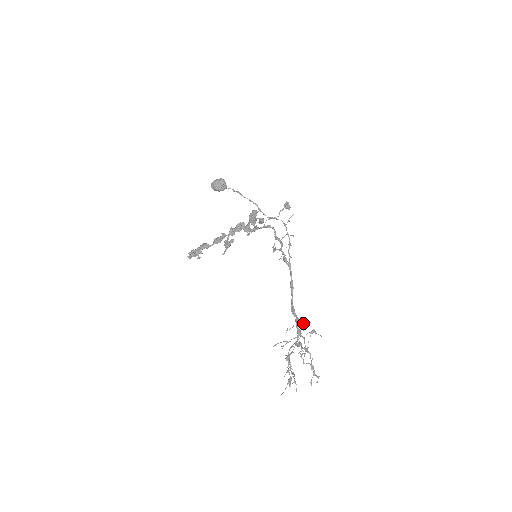
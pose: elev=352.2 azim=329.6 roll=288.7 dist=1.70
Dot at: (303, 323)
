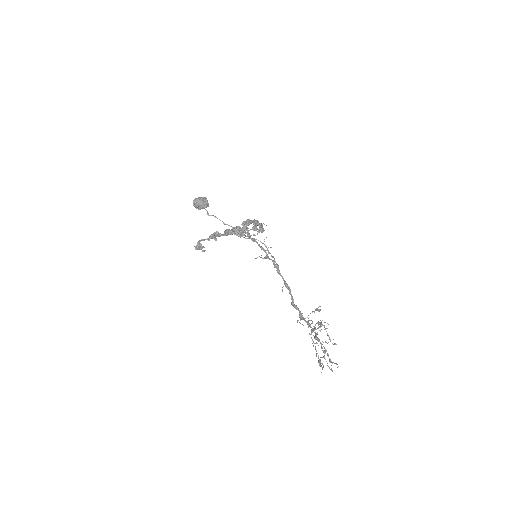
Dot at: (307, 317)
